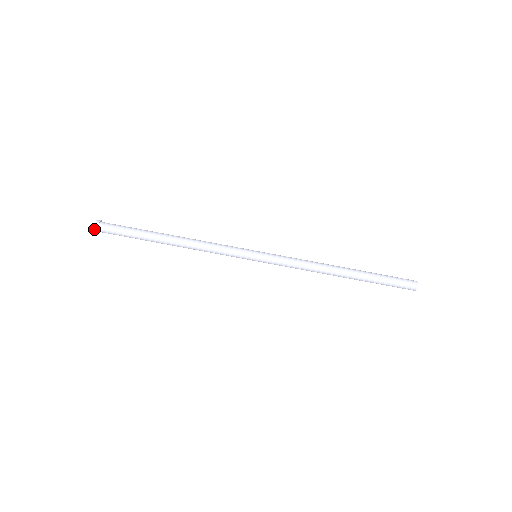
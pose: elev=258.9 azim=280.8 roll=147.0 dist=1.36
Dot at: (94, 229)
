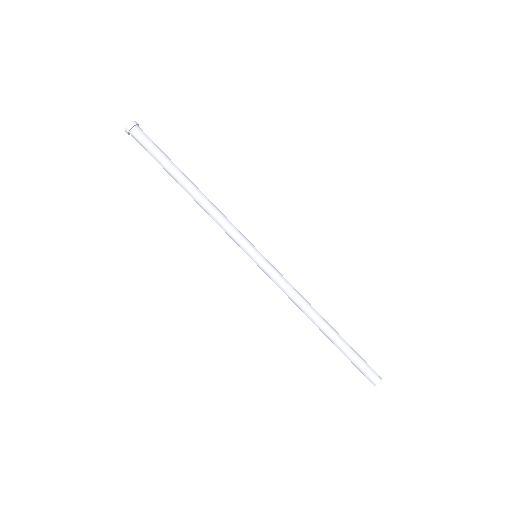
Dot at: (128, 125)
